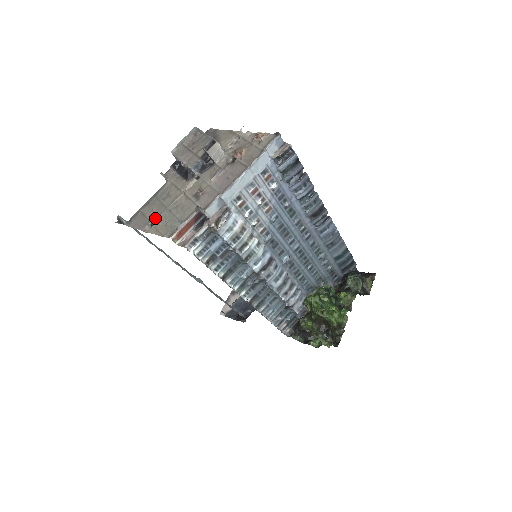
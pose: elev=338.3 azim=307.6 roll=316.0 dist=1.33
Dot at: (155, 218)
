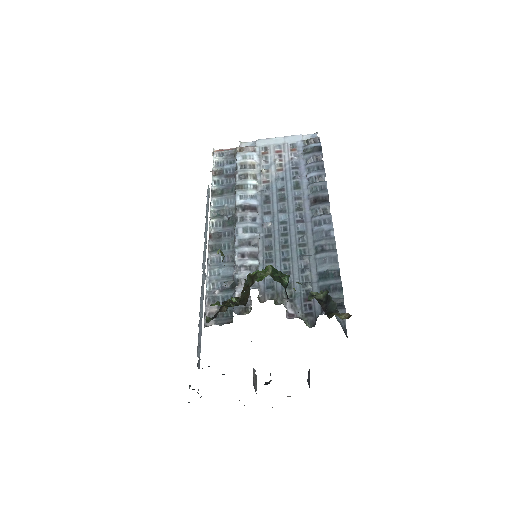
Dot at: occluded
